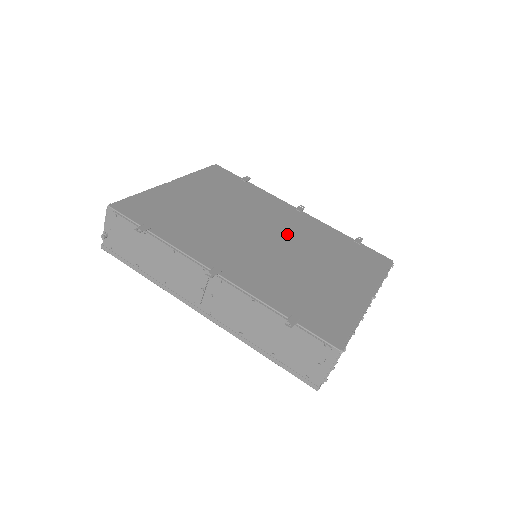
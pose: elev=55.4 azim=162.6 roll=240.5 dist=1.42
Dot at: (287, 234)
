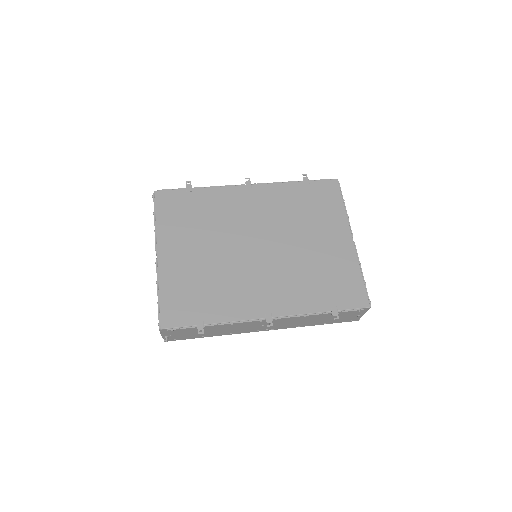
Dot at: (267, 227)
